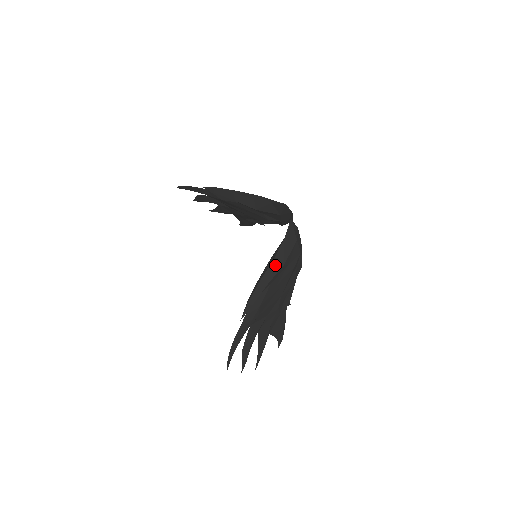
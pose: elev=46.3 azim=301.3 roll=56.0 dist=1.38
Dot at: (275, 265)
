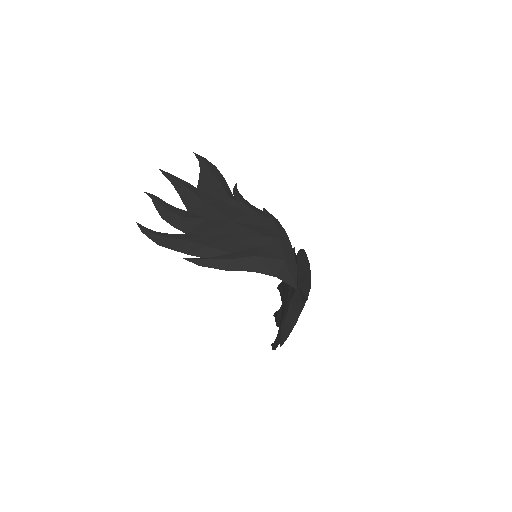
Dot at: (298, 314)
